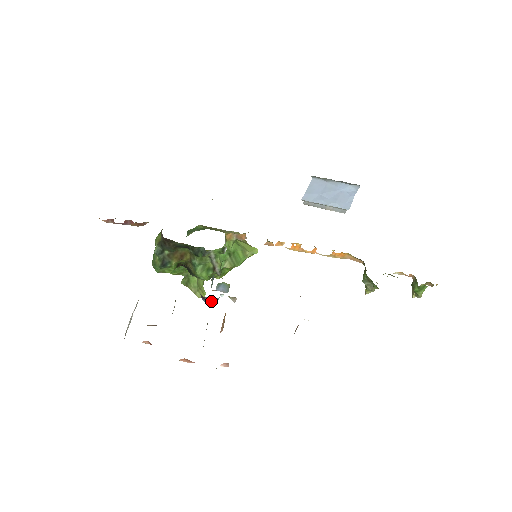
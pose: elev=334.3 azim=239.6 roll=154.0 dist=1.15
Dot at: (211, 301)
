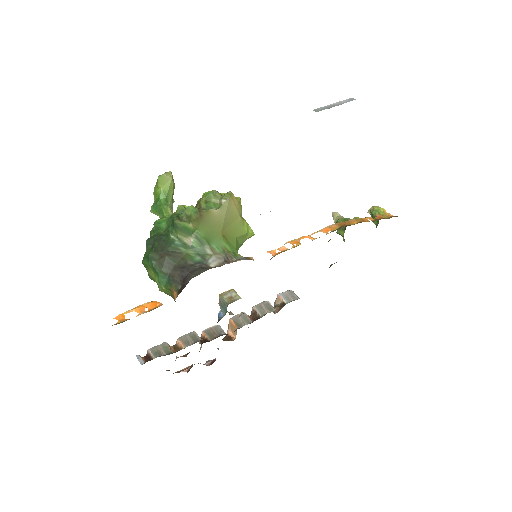
Dot at: occluded
